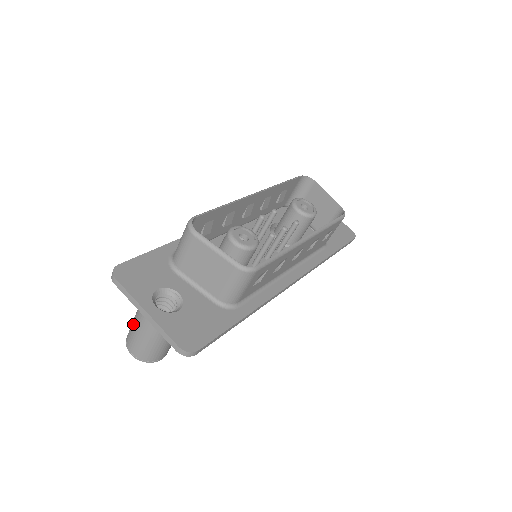
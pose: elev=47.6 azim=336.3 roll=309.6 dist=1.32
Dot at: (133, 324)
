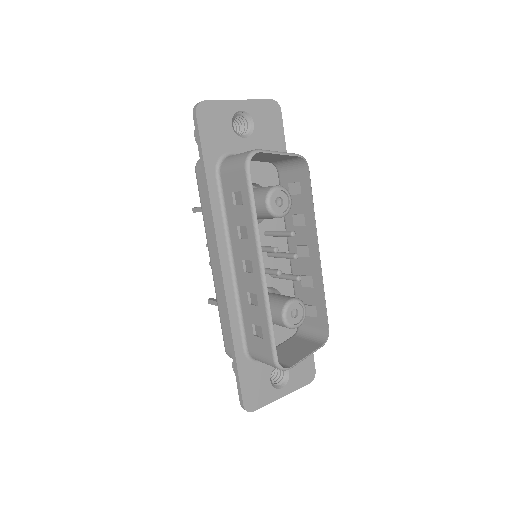
Dot at: occluded
